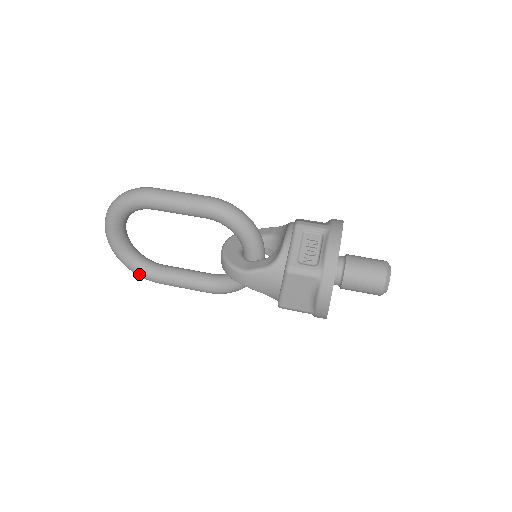
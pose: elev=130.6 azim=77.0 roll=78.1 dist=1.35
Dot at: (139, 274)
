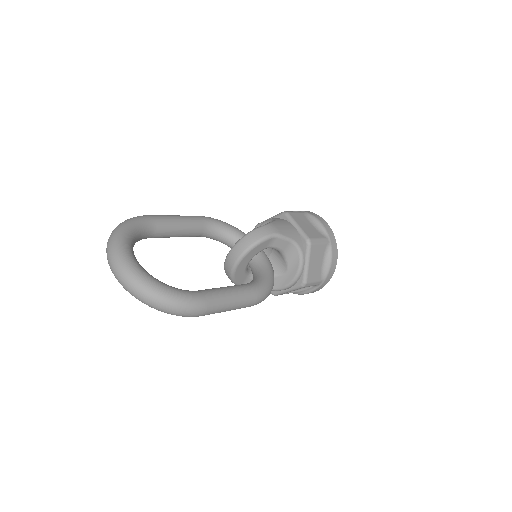
Dot at: (181, 295)
